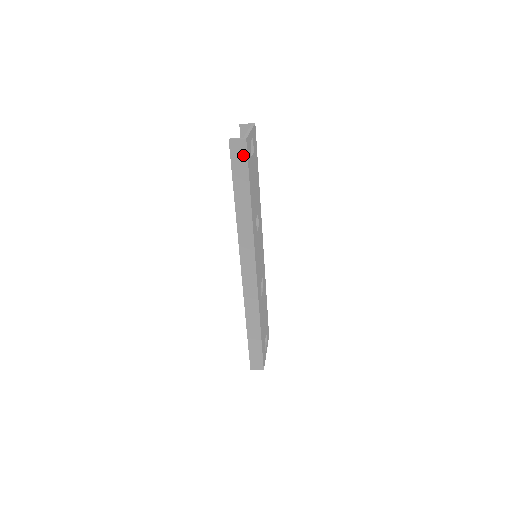
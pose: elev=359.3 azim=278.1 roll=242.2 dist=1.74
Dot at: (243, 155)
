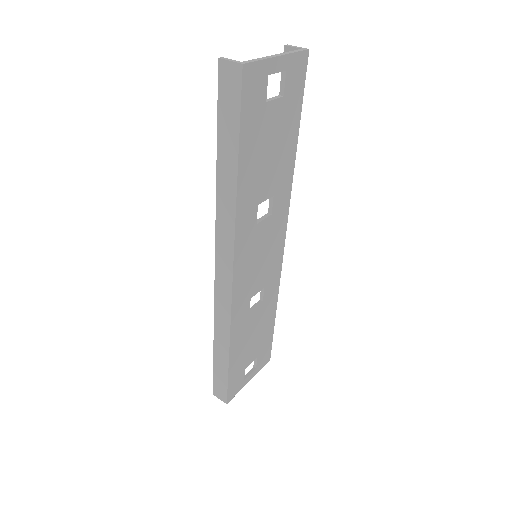
Dot at: (235, 92)
